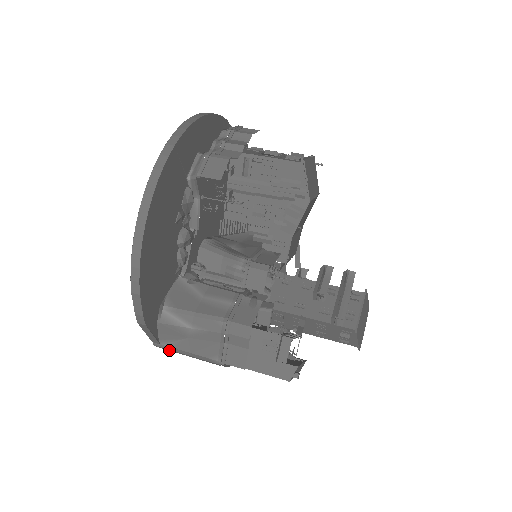
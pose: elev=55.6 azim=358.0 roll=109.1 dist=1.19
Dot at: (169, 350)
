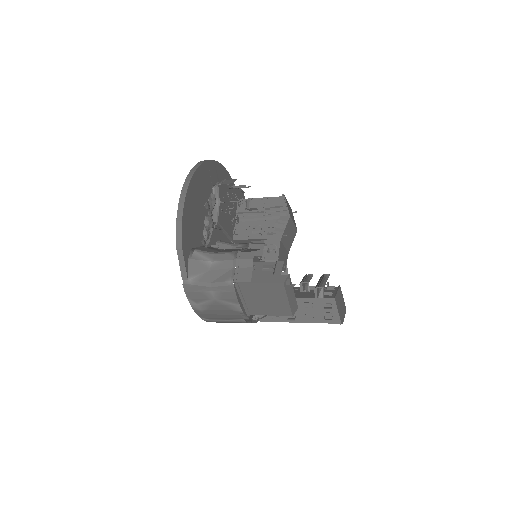
Dot at: (194, 290)
